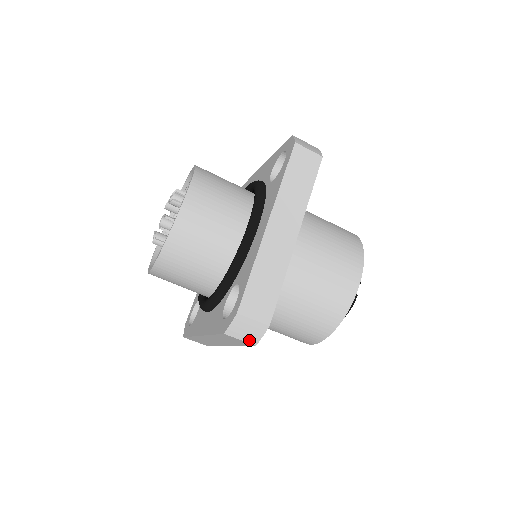
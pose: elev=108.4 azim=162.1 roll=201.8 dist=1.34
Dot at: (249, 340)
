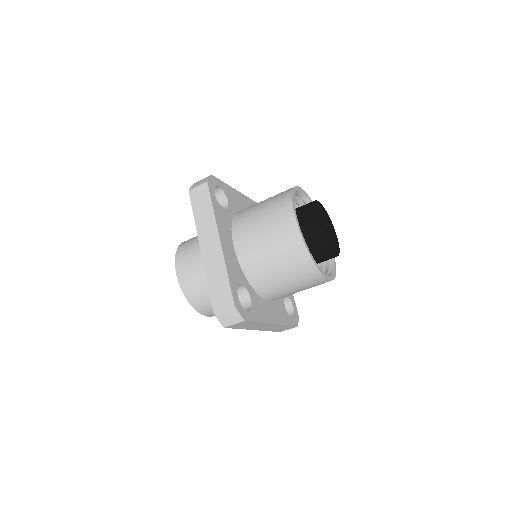
Dot at: (238, 321)
